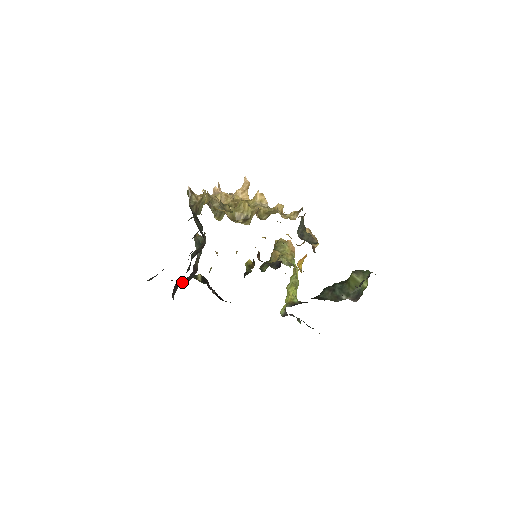
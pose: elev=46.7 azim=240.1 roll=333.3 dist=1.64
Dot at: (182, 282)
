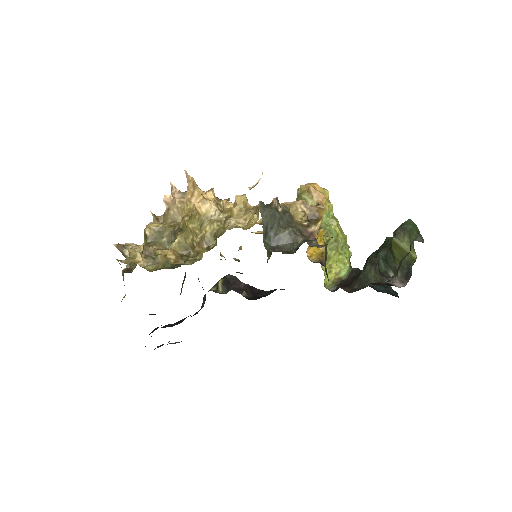
Dot at: (203, 301)
